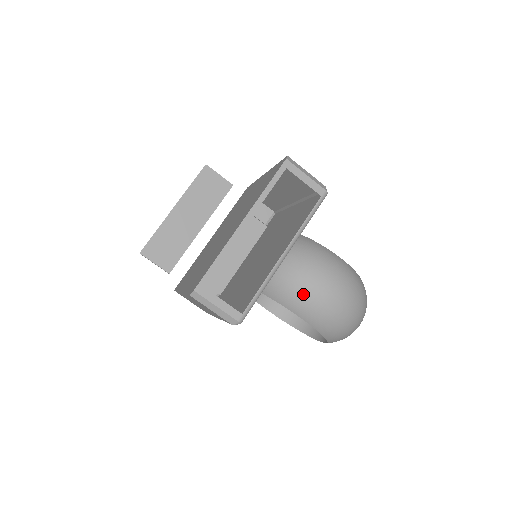
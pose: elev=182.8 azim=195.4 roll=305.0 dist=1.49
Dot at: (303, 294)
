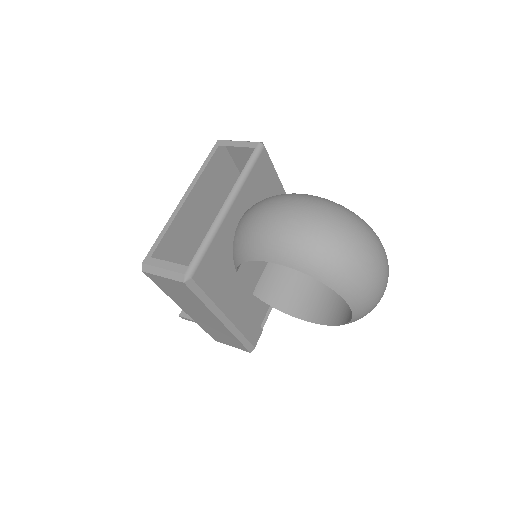
Dot at: (259, 233)
